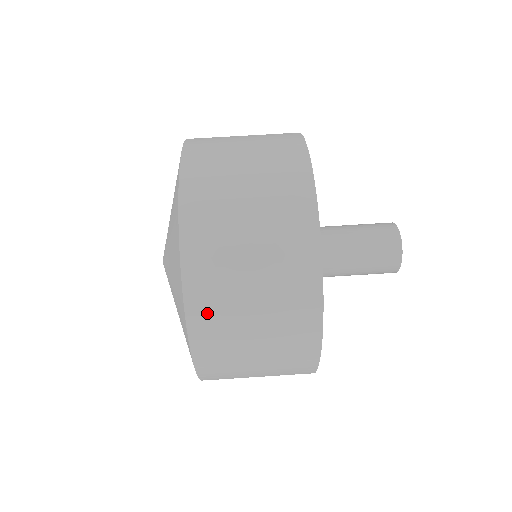
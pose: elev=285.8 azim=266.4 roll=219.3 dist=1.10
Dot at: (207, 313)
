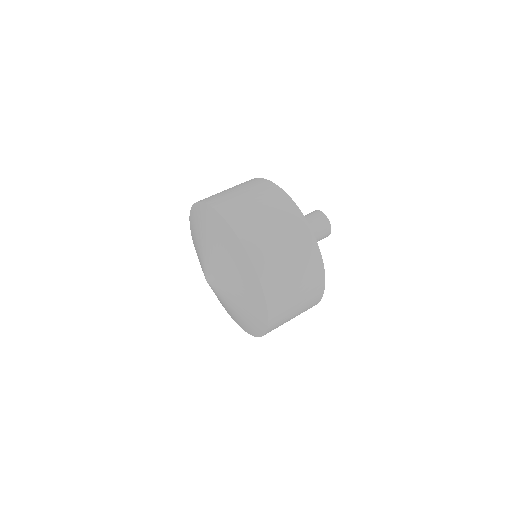
Dot at: (266, 267)
